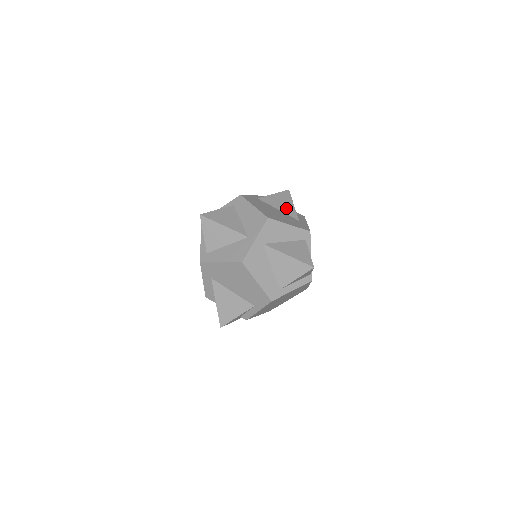
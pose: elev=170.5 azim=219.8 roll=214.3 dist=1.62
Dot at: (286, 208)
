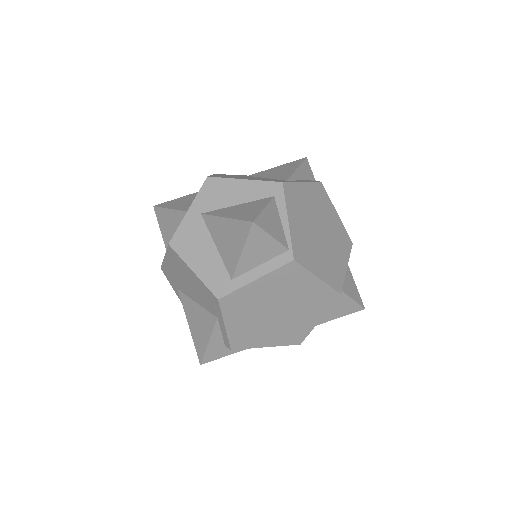
Dot at: (280, 174)
